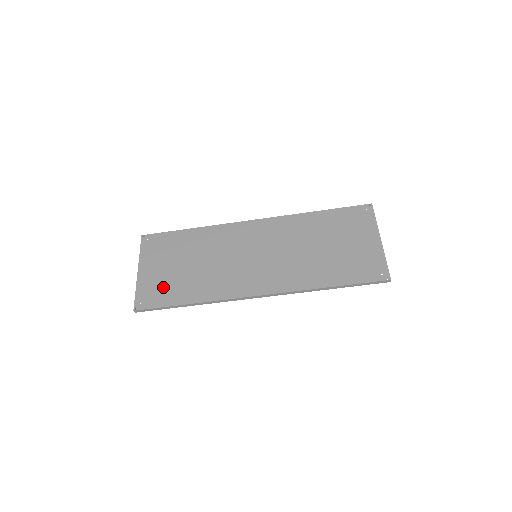
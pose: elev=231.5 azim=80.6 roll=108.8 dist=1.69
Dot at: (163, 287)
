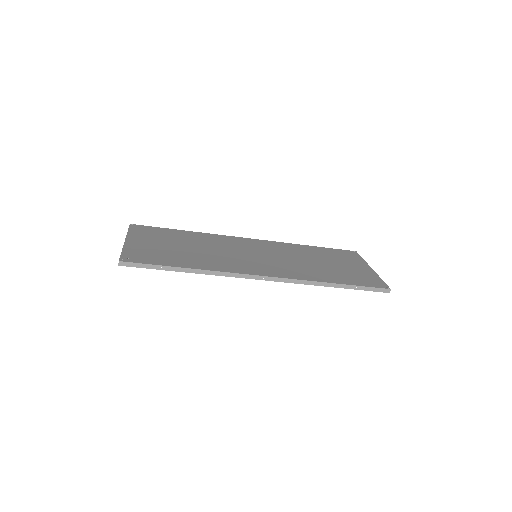
Dot at: (156, 254)
